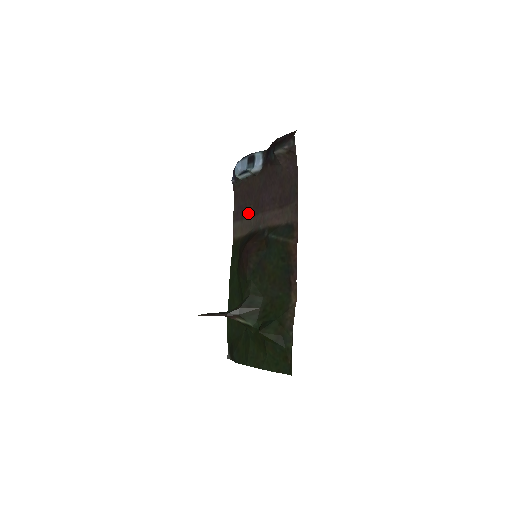
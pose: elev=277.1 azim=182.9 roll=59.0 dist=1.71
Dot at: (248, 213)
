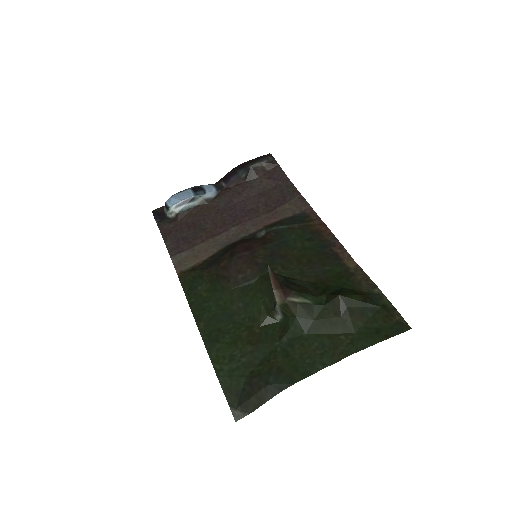
Dot at: (205, 236)
